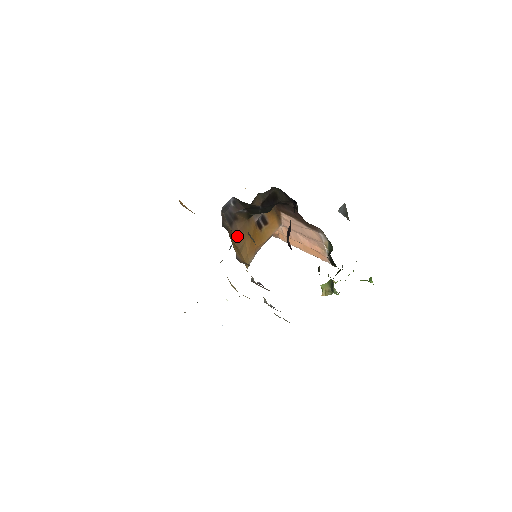
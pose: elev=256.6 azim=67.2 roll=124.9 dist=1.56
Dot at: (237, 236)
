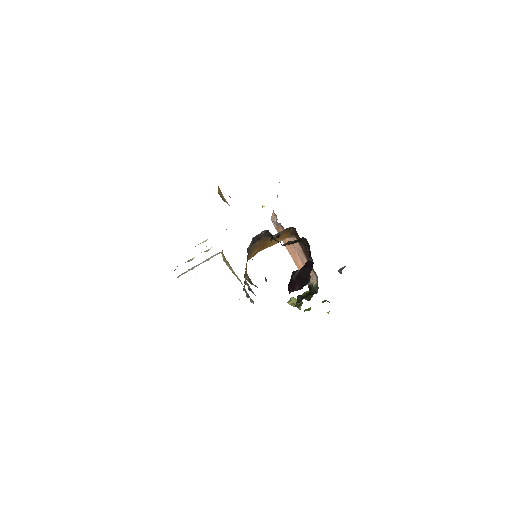
Dot at: (252, 250)
